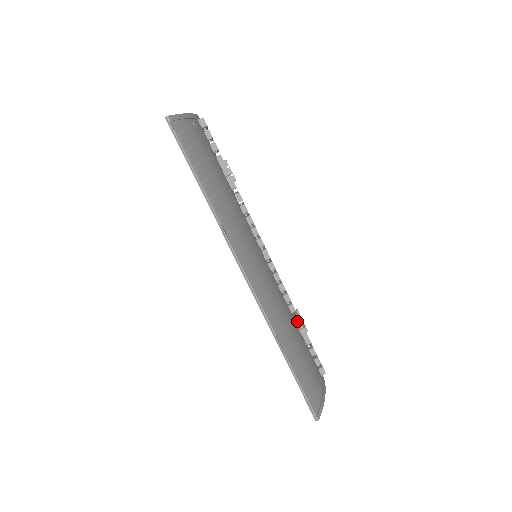
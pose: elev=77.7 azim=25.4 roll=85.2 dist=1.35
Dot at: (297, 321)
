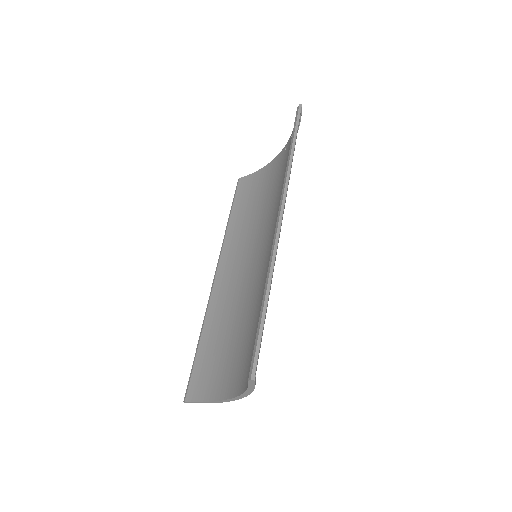
Dot at: occluded
